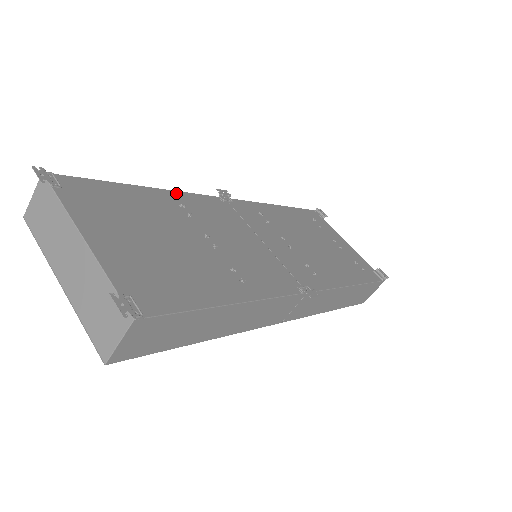
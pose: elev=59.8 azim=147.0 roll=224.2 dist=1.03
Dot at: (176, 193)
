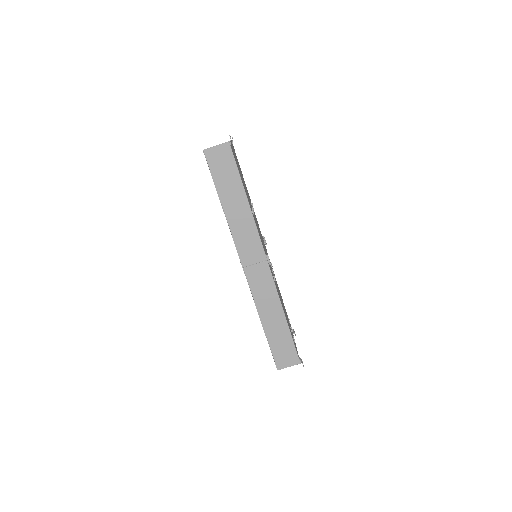
Dot at: occluded
